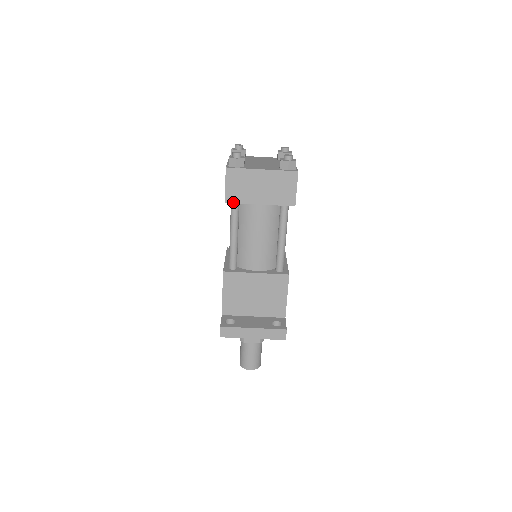
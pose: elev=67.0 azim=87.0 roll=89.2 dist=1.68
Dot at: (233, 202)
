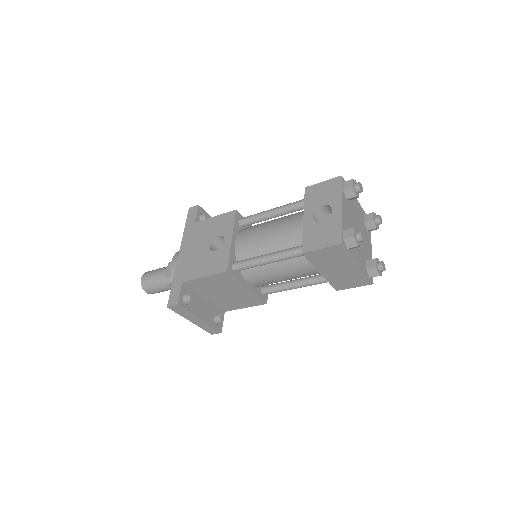
Dot at: (307, 258)
